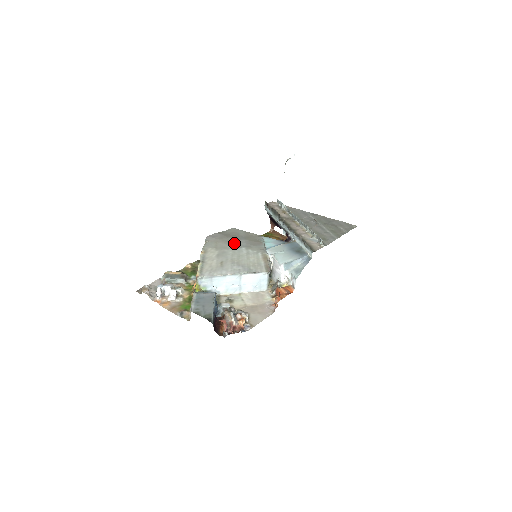
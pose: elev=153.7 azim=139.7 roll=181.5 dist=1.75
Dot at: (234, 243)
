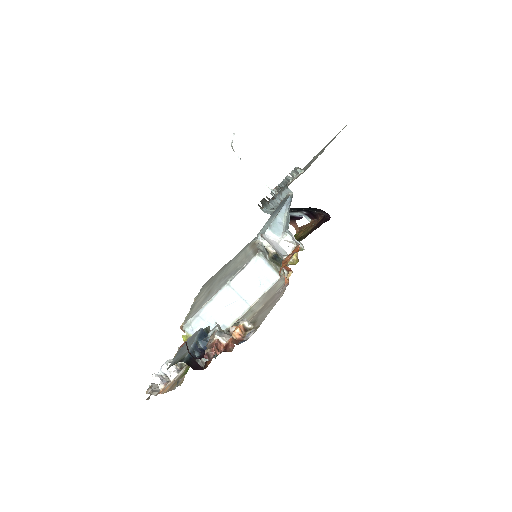
Dot at: (226, 264)
